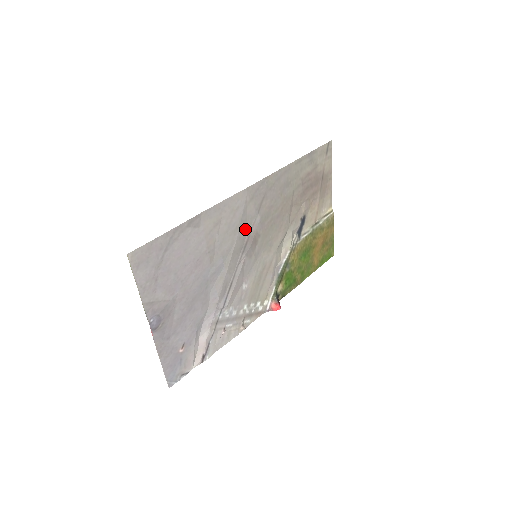
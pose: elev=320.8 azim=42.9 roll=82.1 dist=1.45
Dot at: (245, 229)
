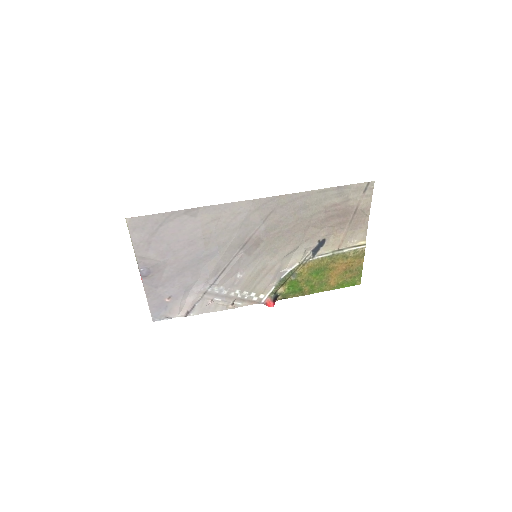
Dot at: (246, 231)
